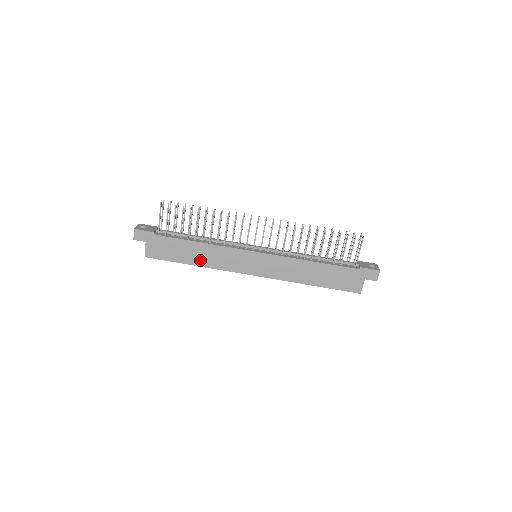
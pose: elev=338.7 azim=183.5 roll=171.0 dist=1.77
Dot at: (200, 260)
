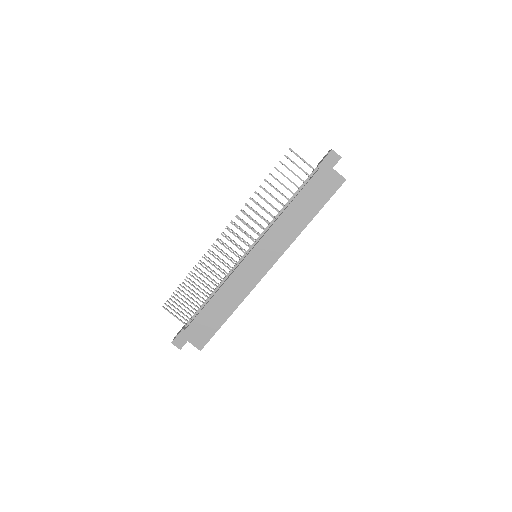
Dot at: (229, 306)
